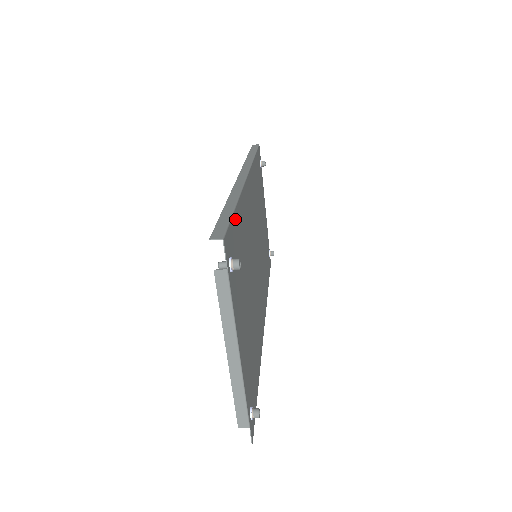
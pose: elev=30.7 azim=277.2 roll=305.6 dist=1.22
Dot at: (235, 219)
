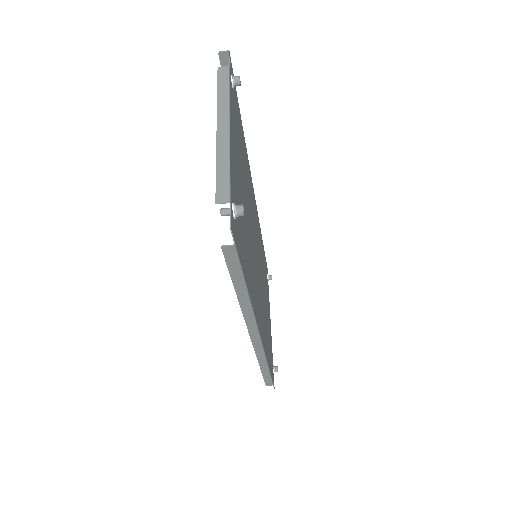
Dot at: (239, 114)
